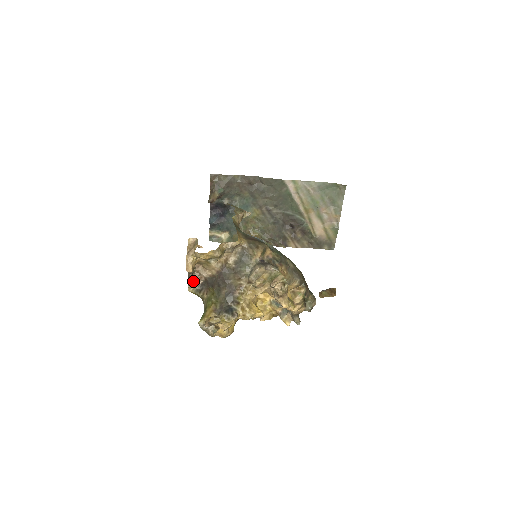
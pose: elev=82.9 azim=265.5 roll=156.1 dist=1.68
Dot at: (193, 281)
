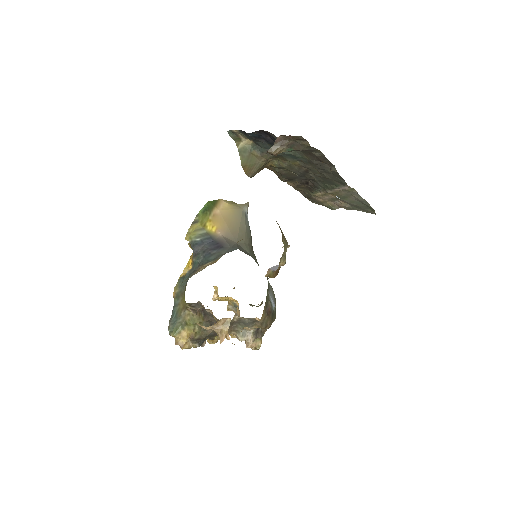
Dot at: (194, 313)
